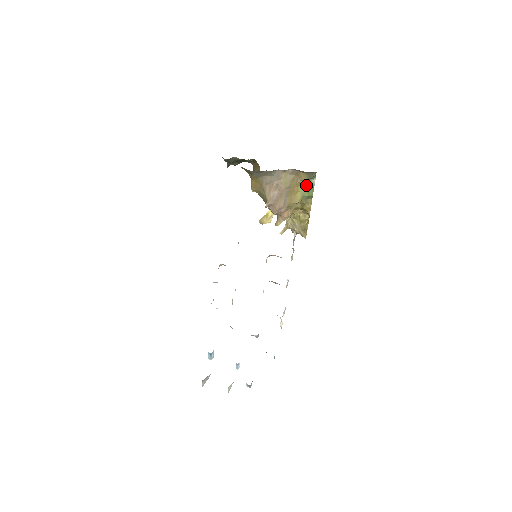
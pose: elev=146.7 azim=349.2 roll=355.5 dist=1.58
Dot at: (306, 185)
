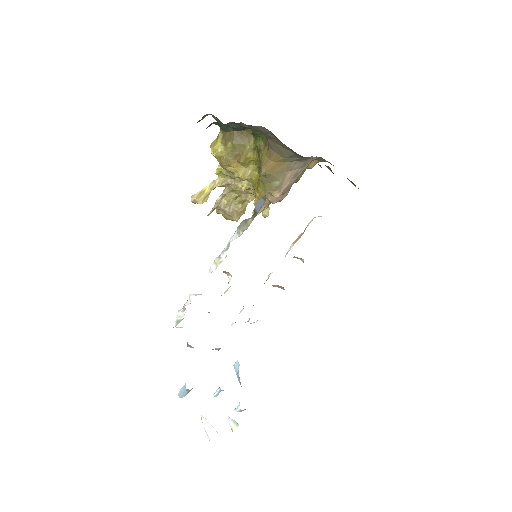
Dot at: occluded
